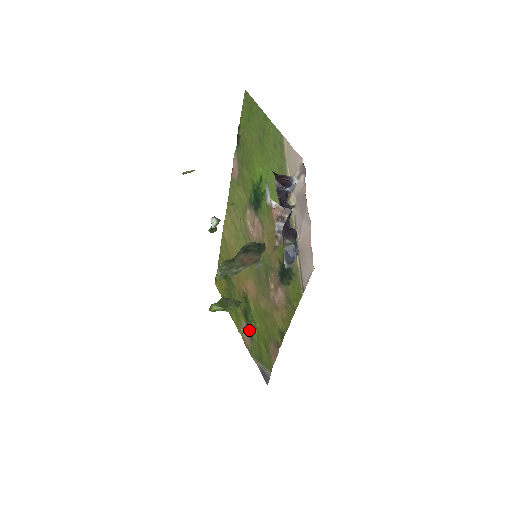
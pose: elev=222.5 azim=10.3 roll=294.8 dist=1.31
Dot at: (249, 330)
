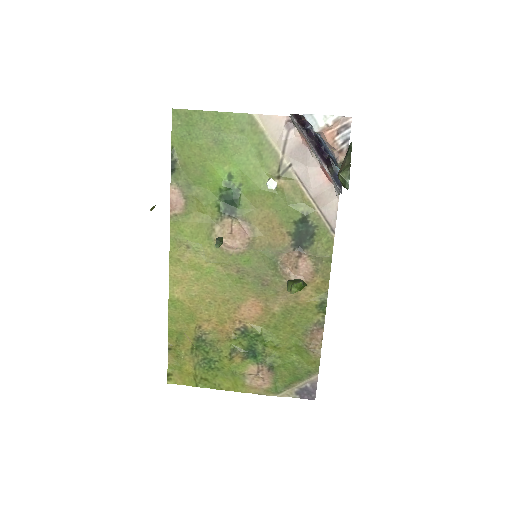
Dot at: (264, 364)
